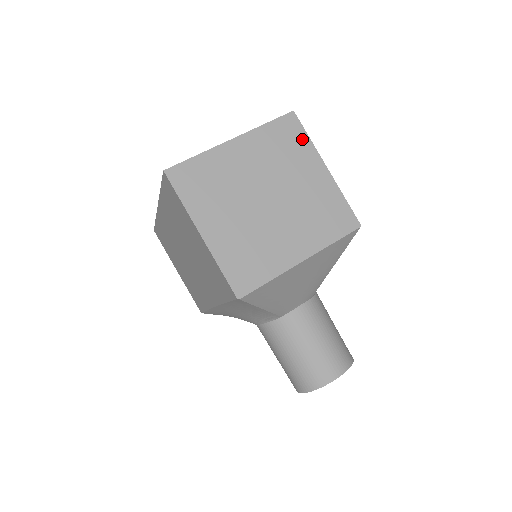
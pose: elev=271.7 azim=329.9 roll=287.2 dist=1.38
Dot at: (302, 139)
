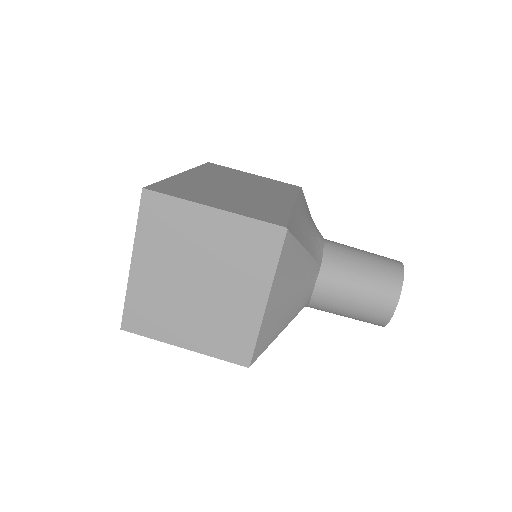
Dot at: (172, 205)
